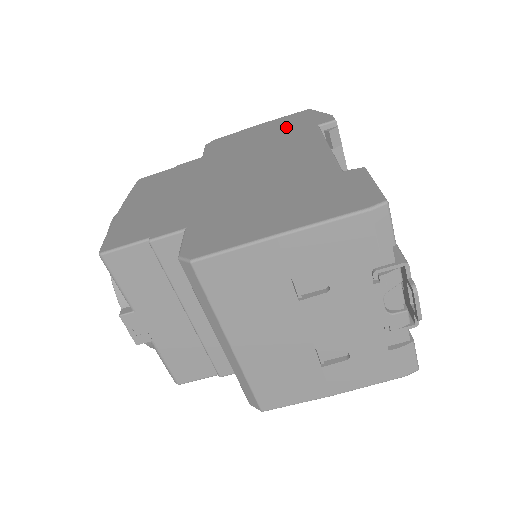
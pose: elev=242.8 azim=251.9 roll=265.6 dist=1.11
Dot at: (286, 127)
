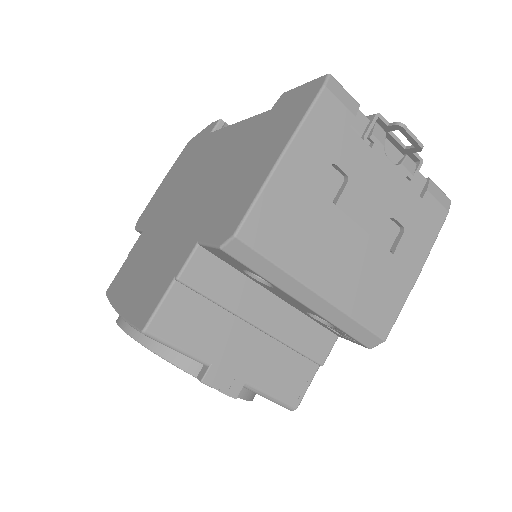
Dot at: (187, 157)
